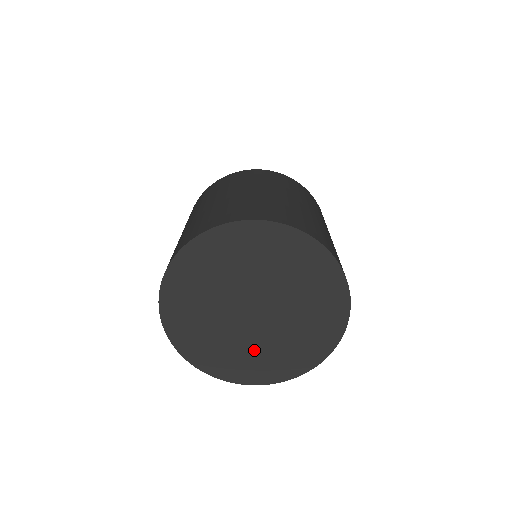
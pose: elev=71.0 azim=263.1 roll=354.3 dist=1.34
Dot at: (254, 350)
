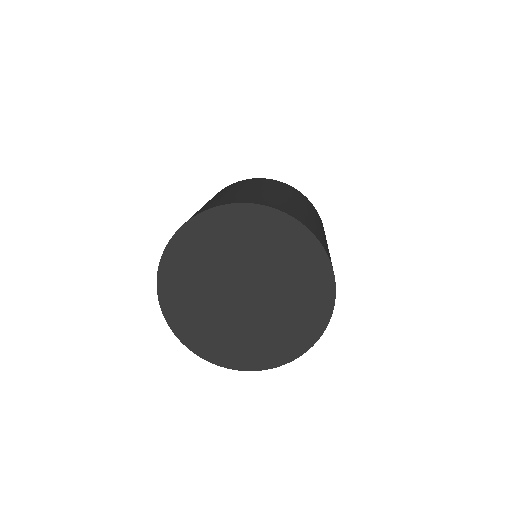
Dot at: (246, 333)
